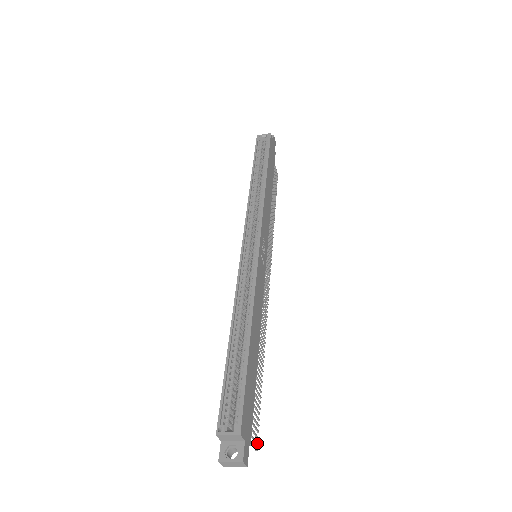
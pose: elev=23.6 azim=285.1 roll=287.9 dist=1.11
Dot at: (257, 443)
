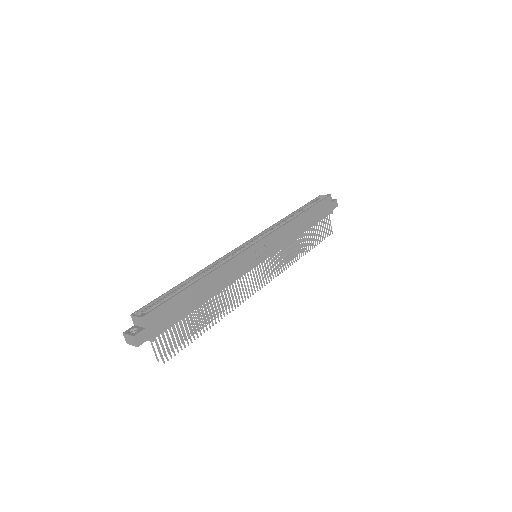
Dot at: (168, 359)
